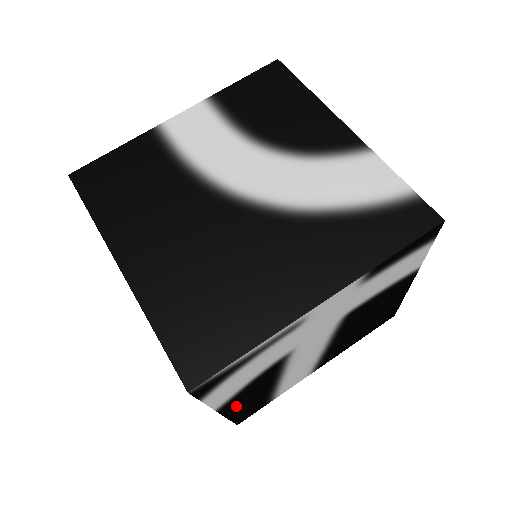
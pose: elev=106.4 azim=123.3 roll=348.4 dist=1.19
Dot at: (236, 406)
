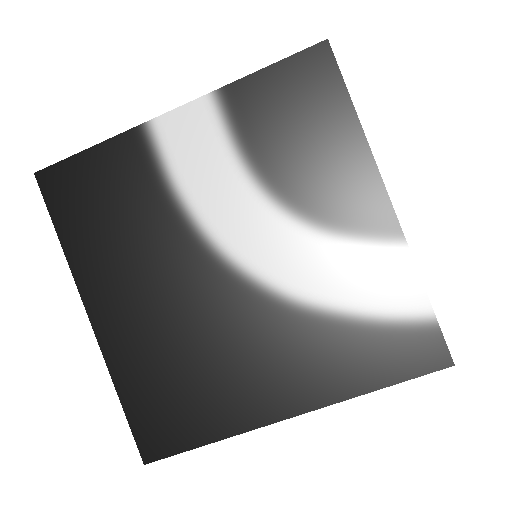
Dot at: occluded
